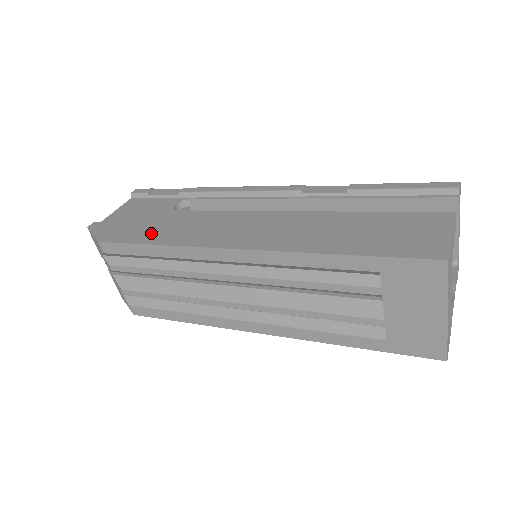
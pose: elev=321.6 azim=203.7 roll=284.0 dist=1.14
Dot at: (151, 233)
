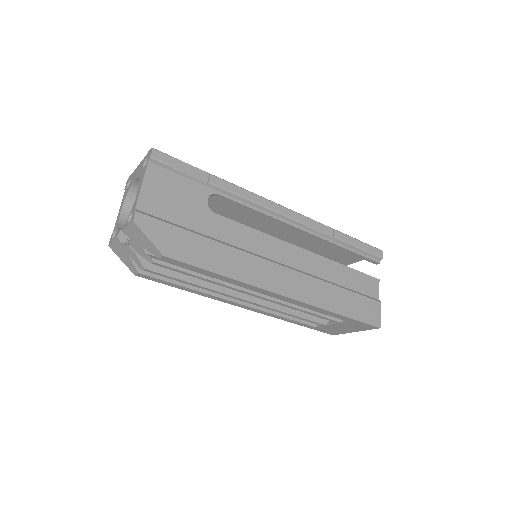
Dot at: (212, 255)
